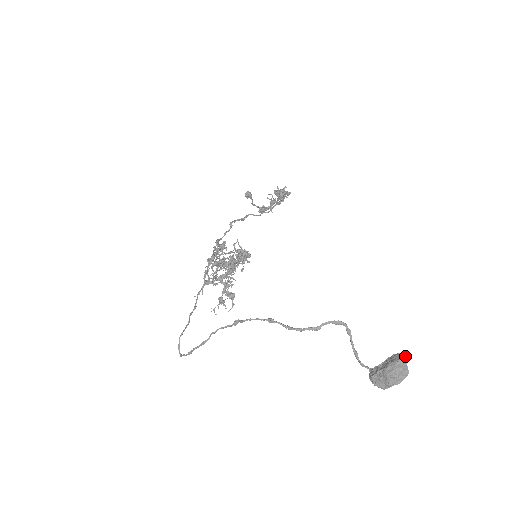
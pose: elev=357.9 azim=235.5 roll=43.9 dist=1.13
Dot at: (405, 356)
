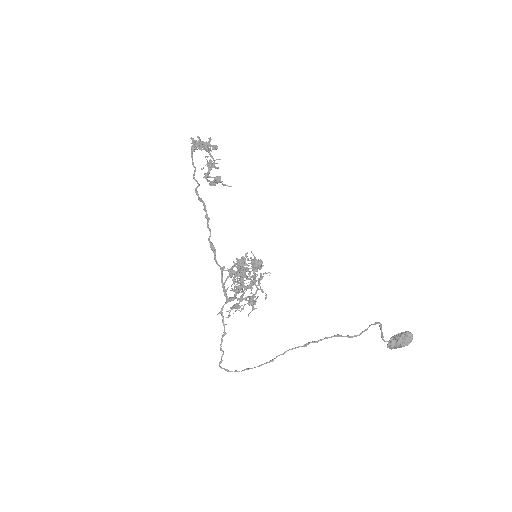
Dot at: occluded
